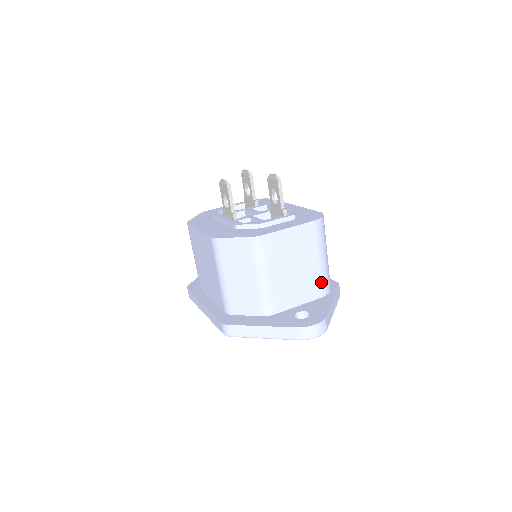
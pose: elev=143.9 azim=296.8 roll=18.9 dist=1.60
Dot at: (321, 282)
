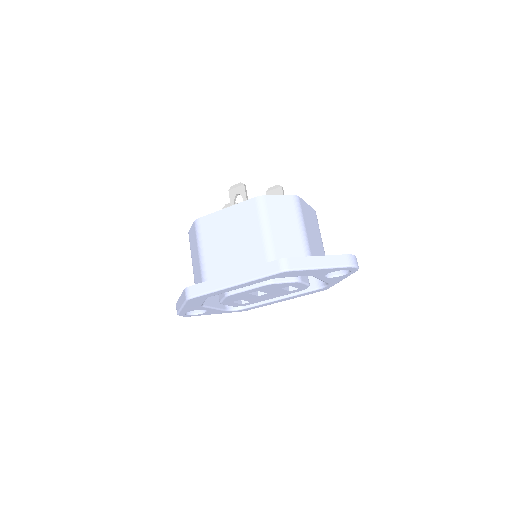
Dot at: occluded
